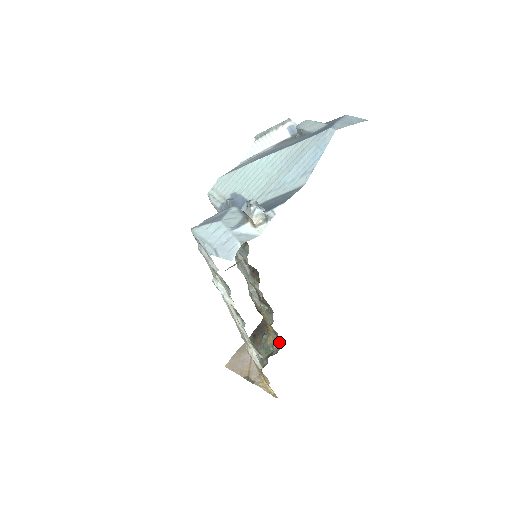
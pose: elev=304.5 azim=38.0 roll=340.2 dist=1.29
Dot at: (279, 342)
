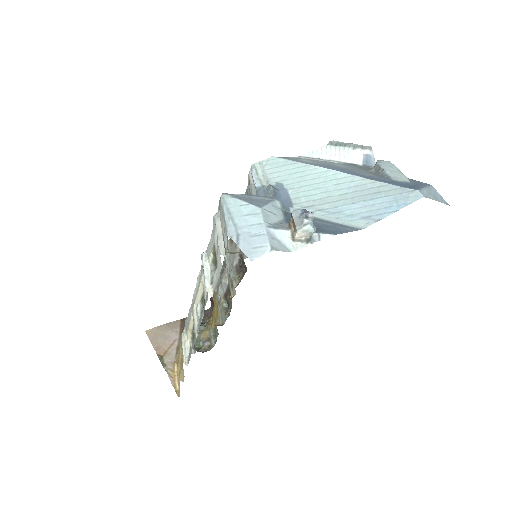
Dot at: (213, 343)
